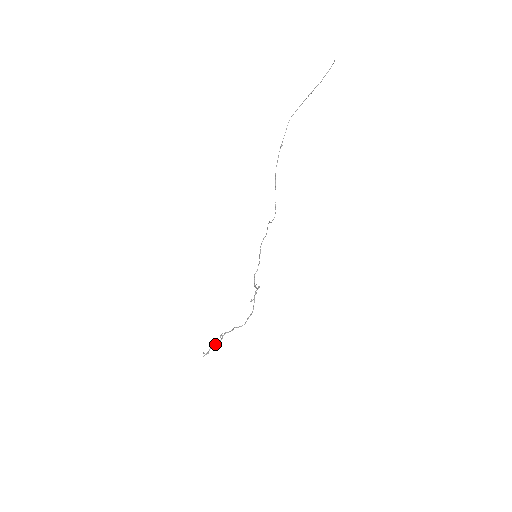
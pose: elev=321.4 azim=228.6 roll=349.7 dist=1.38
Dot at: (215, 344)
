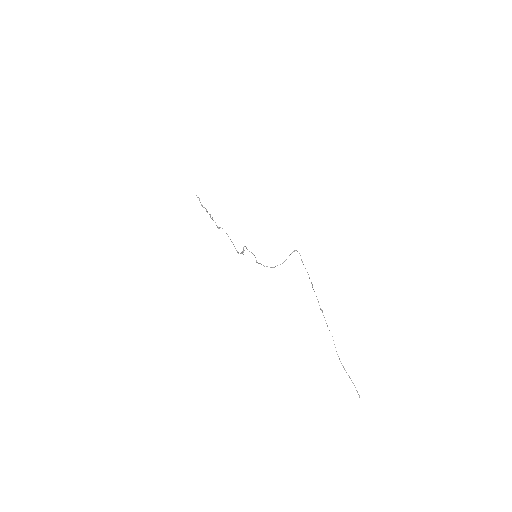
Dot at: occluded
